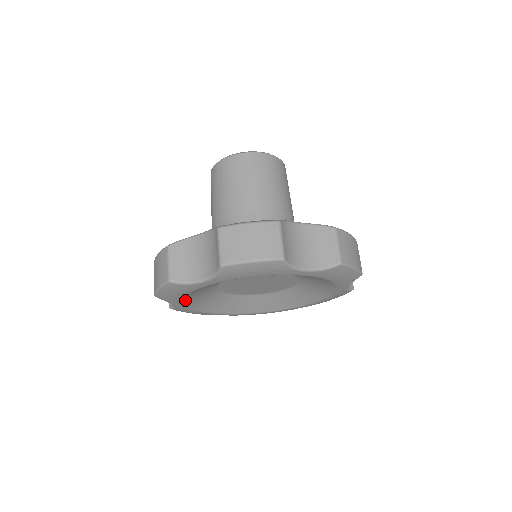
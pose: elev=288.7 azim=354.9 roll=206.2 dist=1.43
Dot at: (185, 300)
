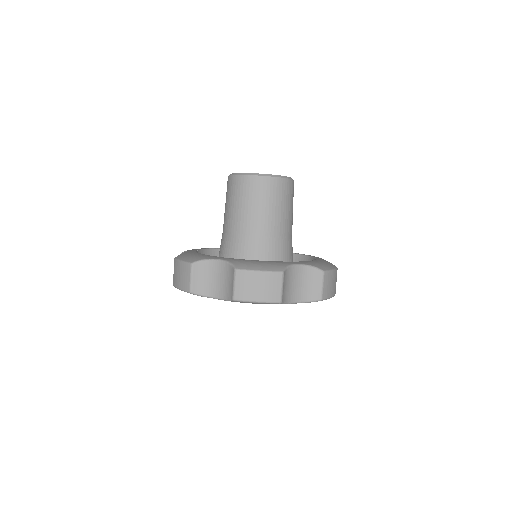
Dot at: occluded
